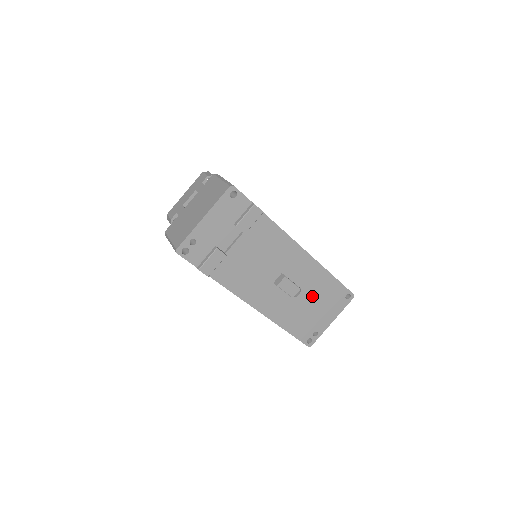
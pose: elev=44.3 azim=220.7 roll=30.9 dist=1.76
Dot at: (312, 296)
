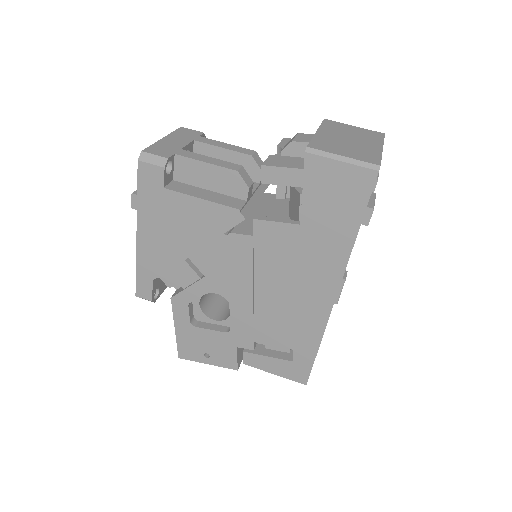
Dot at: occluded
